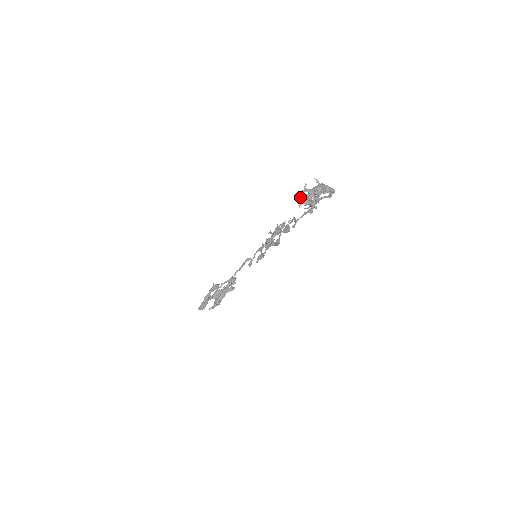
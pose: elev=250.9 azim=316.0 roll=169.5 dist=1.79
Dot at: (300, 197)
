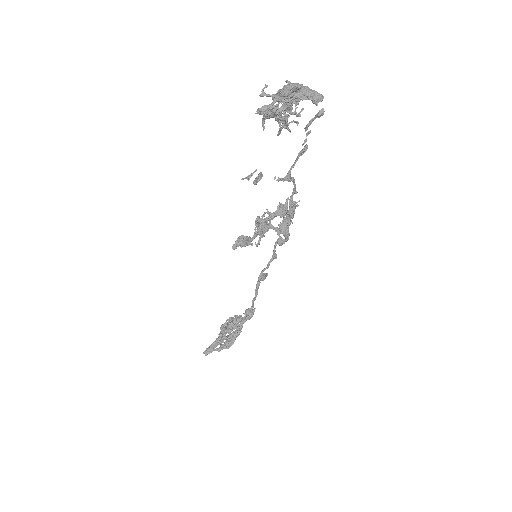
Dot at: occluded
